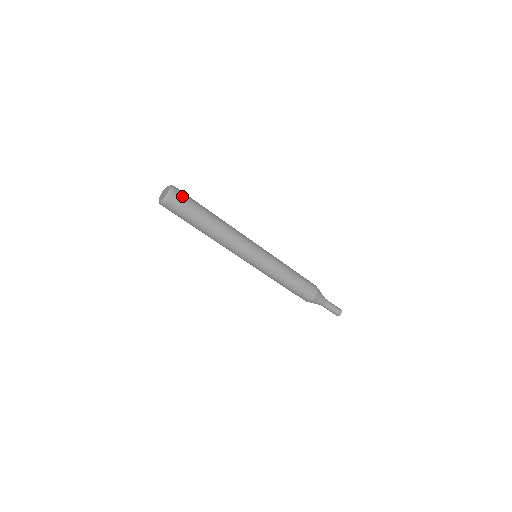
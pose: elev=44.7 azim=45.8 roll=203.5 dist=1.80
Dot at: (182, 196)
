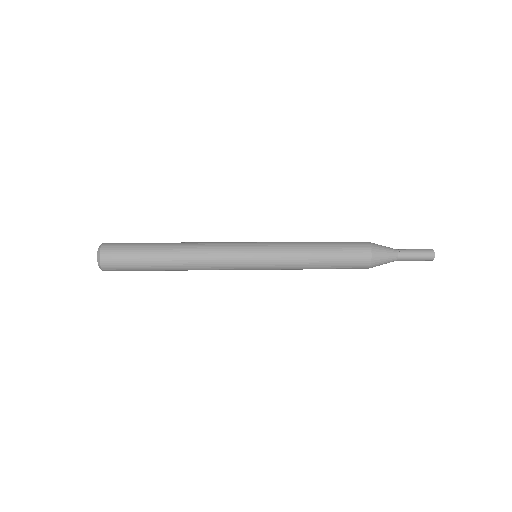
Dot at: (115, 248)
